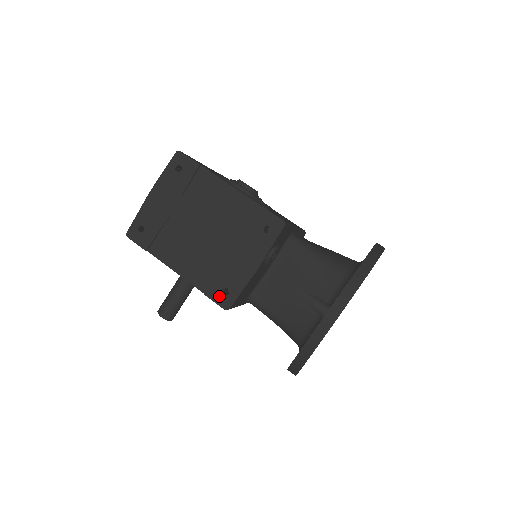
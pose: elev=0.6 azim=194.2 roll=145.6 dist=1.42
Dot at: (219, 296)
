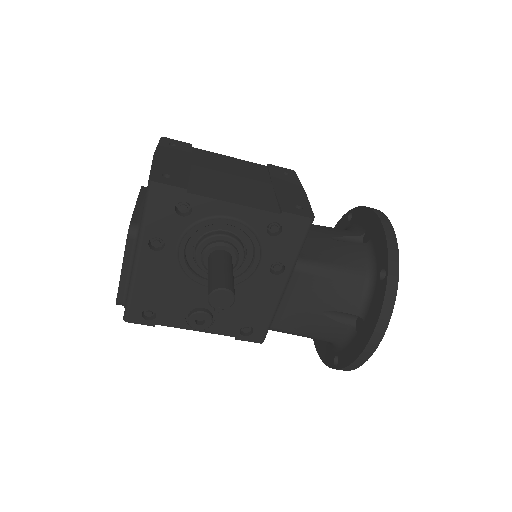
Dot at: (296, 210)
